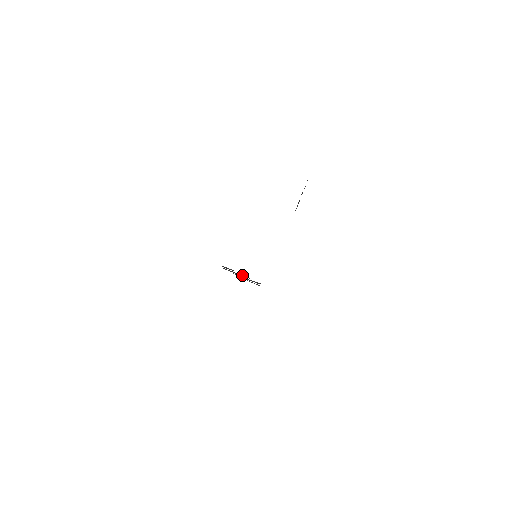
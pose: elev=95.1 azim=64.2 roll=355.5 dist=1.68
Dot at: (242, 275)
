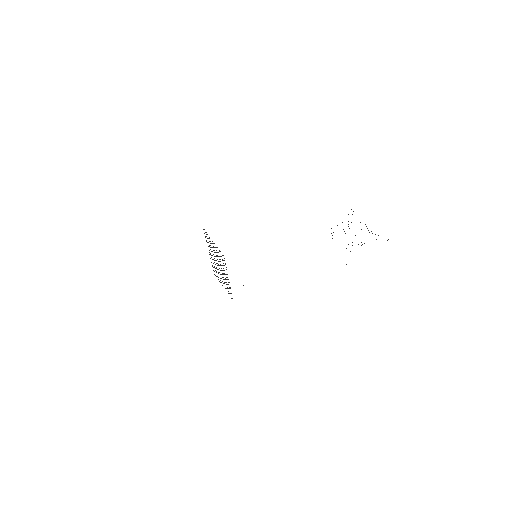
Dot at: occluded
